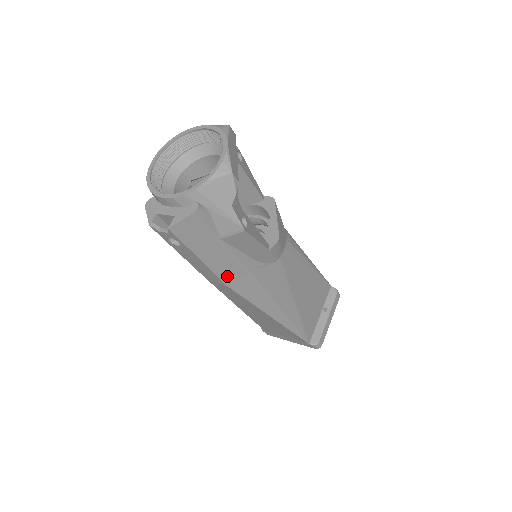
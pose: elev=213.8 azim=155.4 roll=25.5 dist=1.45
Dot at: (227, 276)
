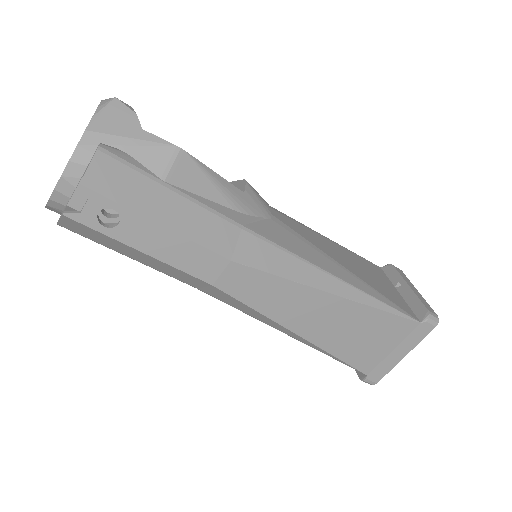
Dot at: (218, 243)
